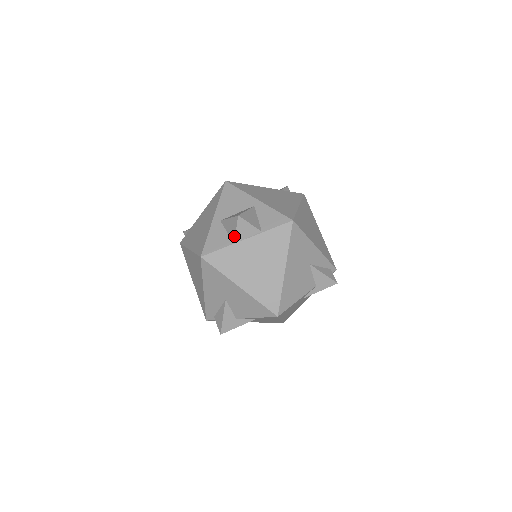
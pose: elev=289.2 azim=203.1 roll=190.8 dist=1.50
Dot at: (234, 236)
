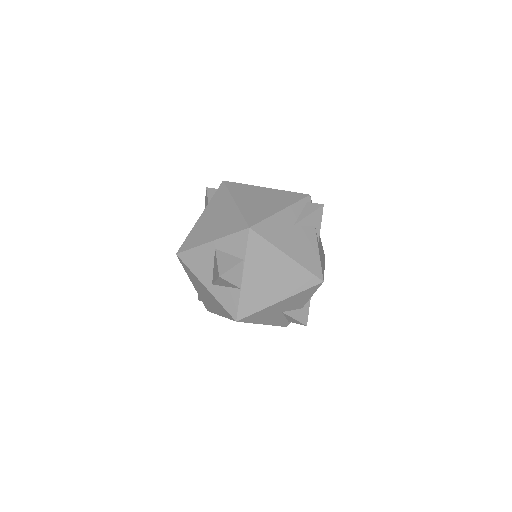
Dot at: (234, 286)
